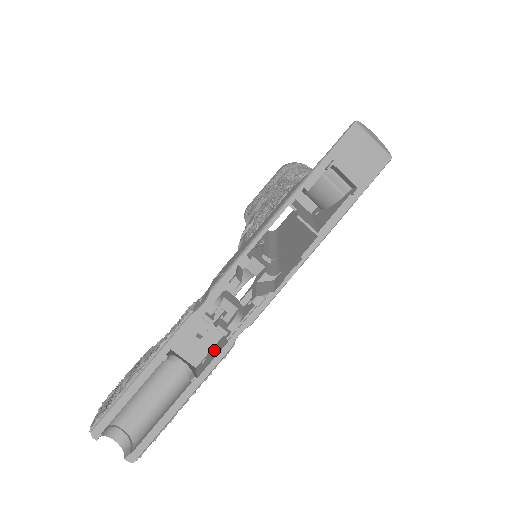
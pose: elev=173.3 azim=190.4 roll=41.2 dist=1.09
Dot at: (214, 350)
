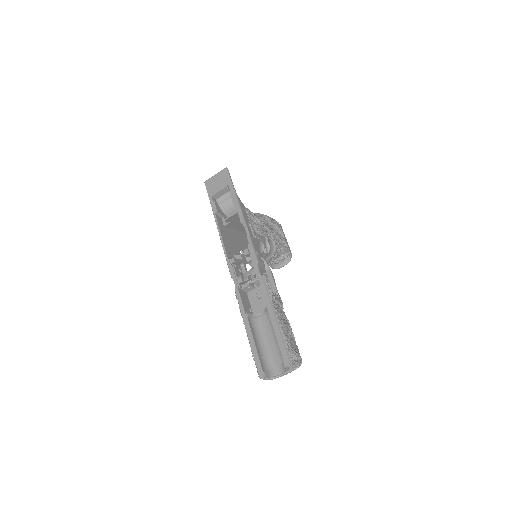
Dot at: occluded
